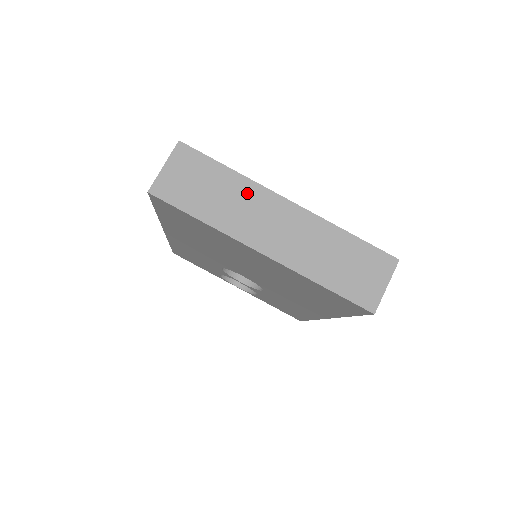
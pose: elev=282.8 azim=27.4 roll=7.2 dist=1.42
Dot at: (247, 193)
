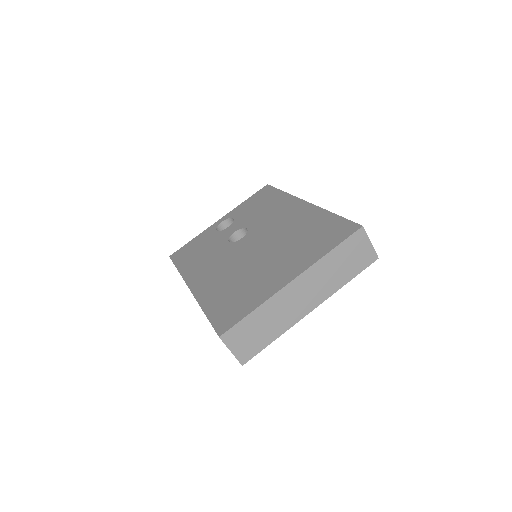
Dot at: (274, 306)
